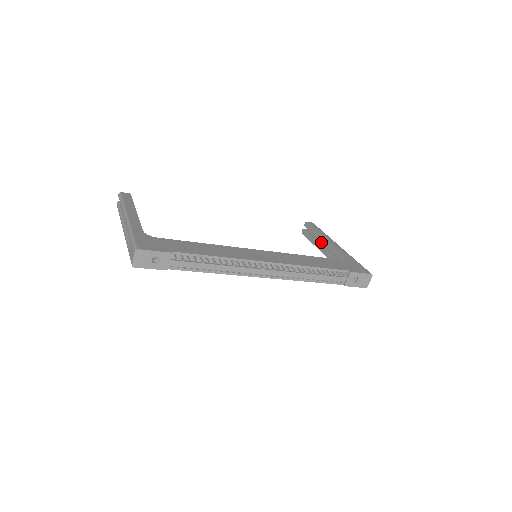
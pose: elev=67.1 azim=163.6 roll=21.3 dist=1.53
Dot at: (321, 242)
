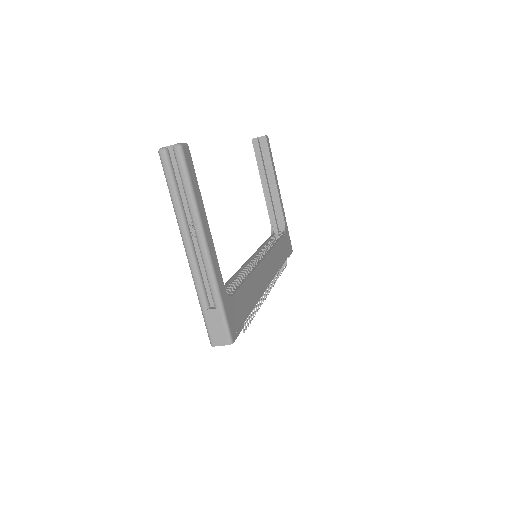
Dot at: (267, 174)
